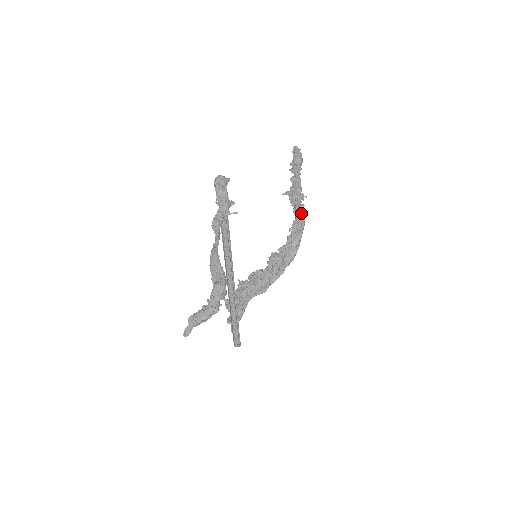
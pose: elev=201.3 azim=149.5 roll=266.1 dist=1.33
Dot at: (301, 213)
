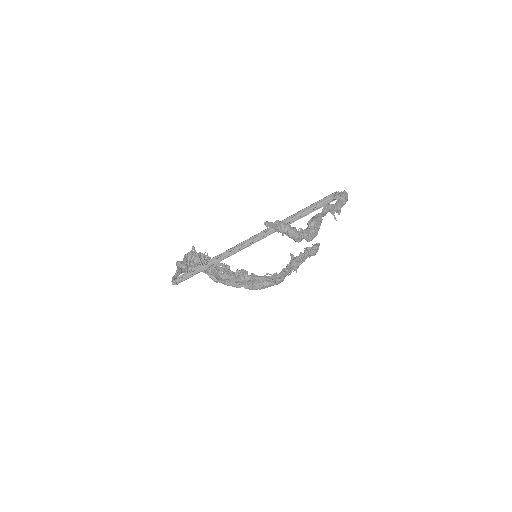
Dot at: (286, 275)
